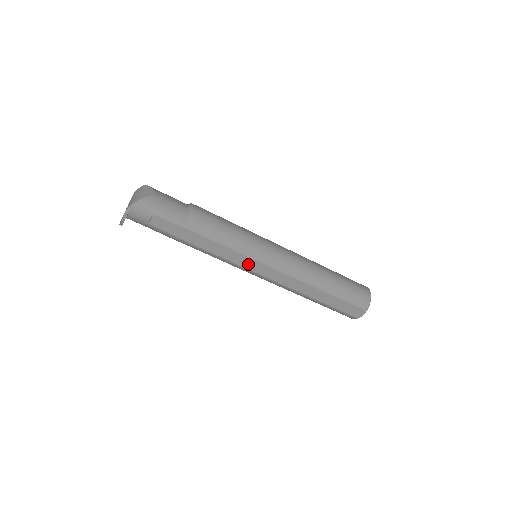
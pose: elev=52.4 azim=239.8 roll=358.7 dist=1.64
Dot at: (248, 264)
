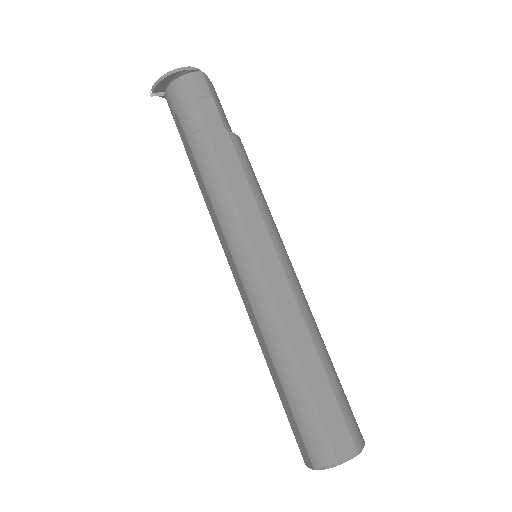
Dot at: (257, 236)
